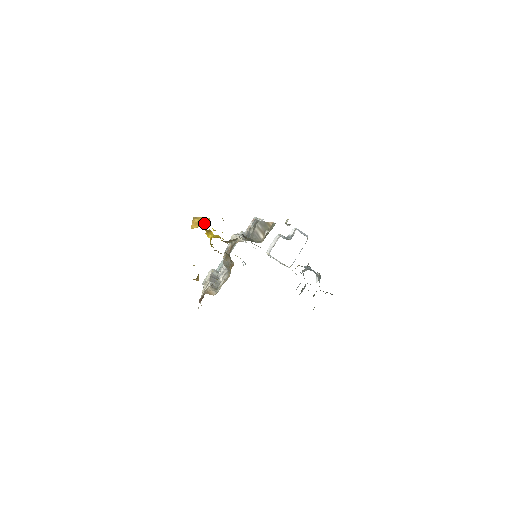
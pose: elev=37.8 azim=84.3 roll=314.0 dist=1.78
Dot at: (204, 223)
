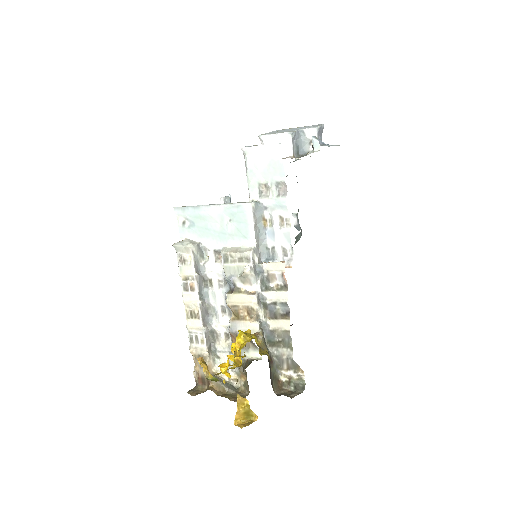
Dot at: (248, 416)
